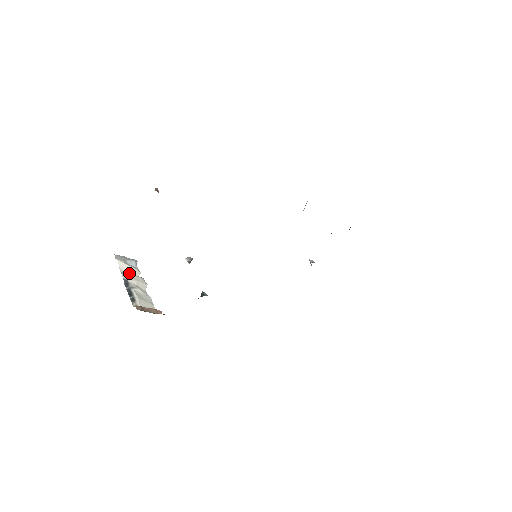
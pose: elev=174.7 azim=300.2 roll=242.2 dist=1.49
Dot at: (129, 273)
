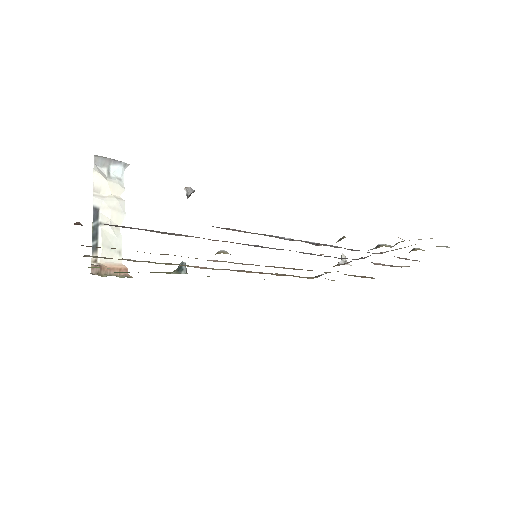
Dot at: (106, 193)
